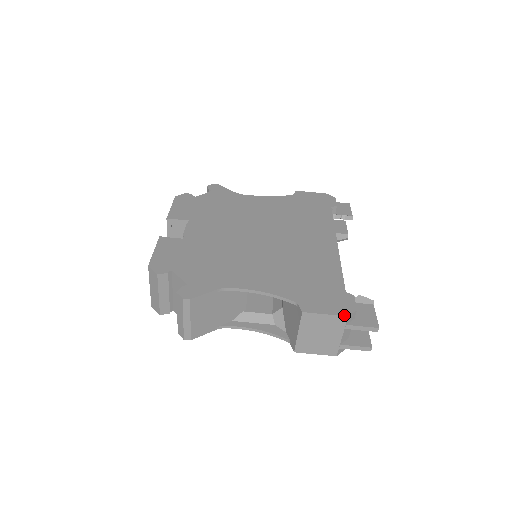
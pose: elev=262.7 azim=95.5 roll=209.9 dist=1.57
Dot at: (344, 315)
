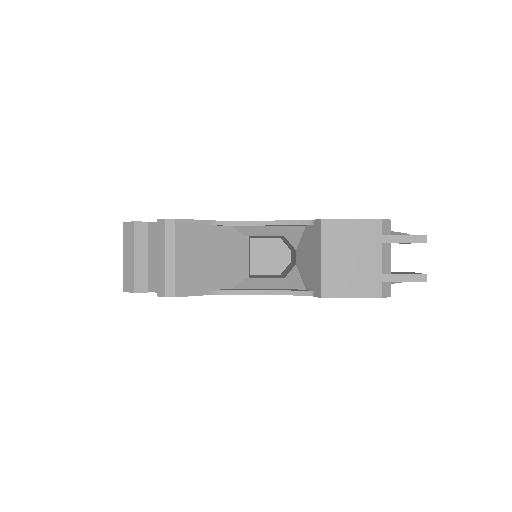
Dot at: occluded
